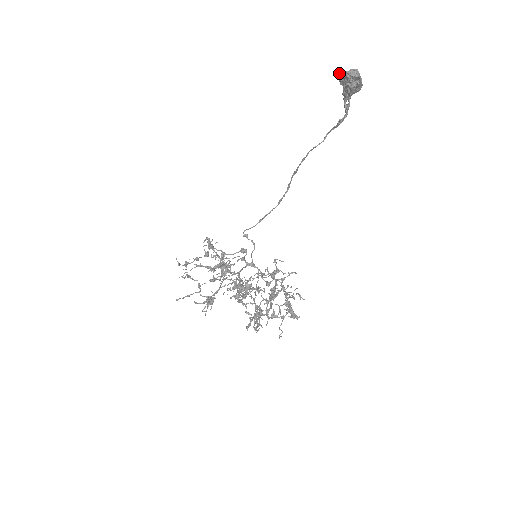
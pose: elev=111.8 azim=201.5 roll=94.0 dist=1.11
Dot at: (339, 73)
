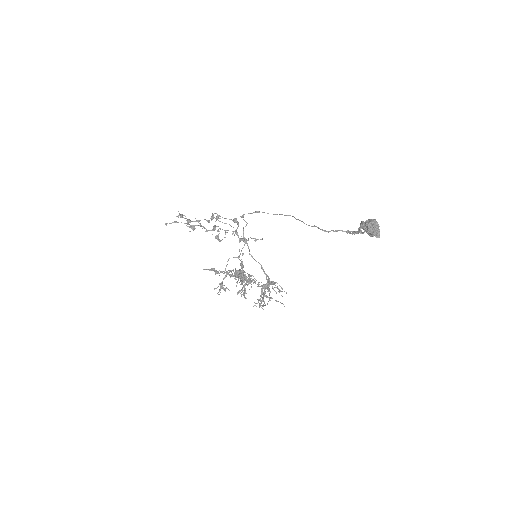
Dot at: (368, 223)
